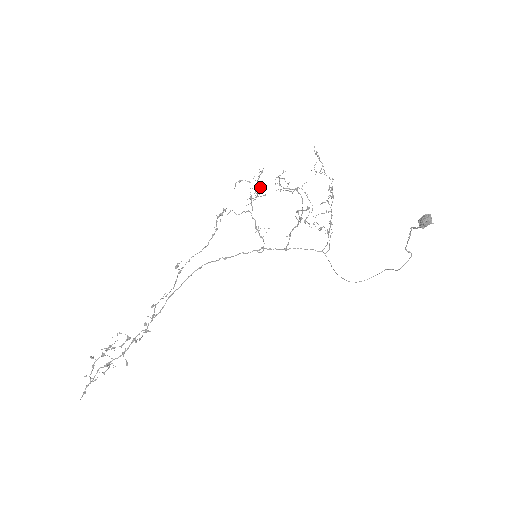
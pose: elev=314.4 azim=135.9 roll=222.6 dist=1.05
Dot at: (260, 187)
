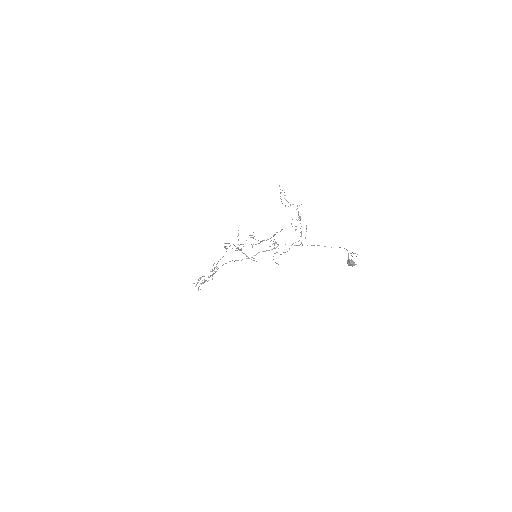
Dot at: occluded
